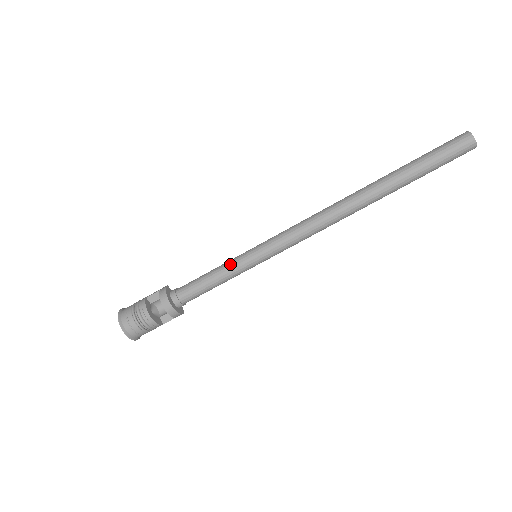
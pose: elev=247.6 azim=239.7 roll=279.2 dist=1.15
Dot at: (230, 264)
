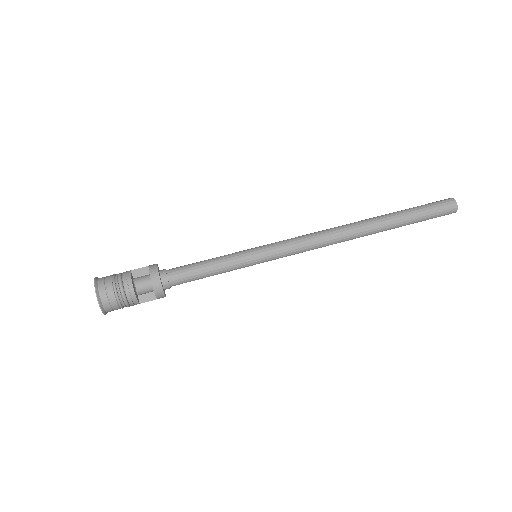
Dot at: (231, 256)
